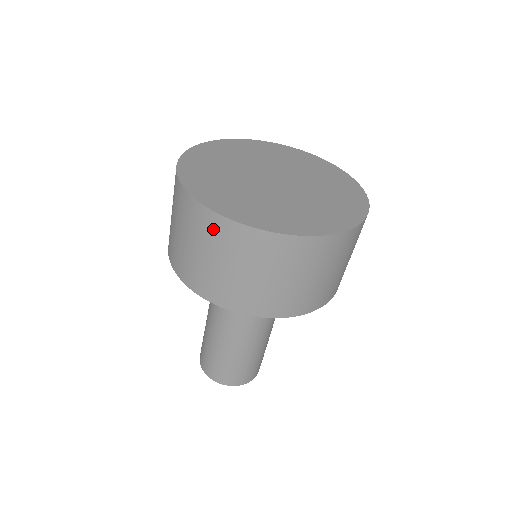
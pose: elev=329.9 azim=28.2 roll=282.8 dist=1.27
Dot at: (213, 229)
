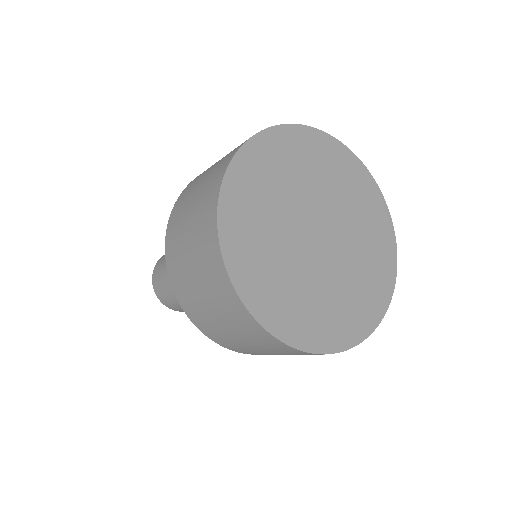
Dot at: occluded
